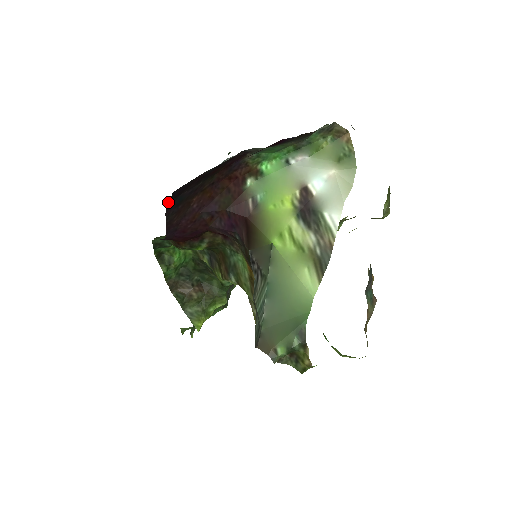
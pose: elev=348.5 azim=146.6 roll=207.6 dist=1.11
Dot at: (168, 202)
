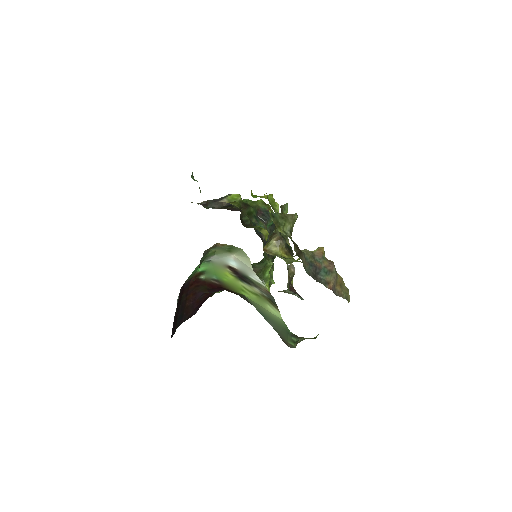
Dot at: (175, 330)
